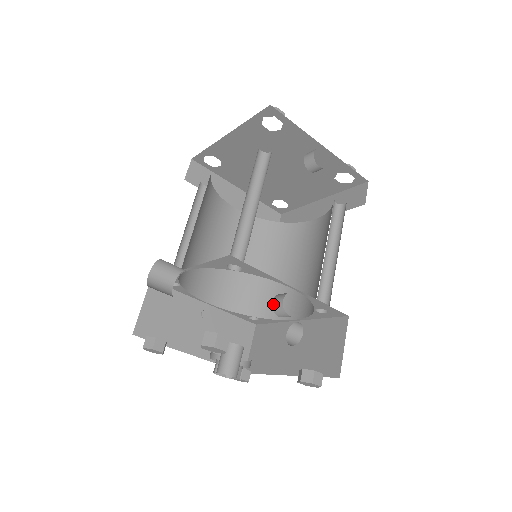
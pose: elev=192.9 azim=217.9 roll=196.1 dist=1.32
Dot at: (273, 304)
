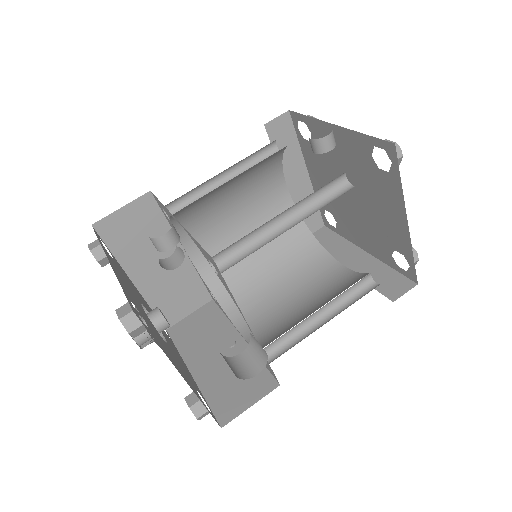
Dot at: occluded
